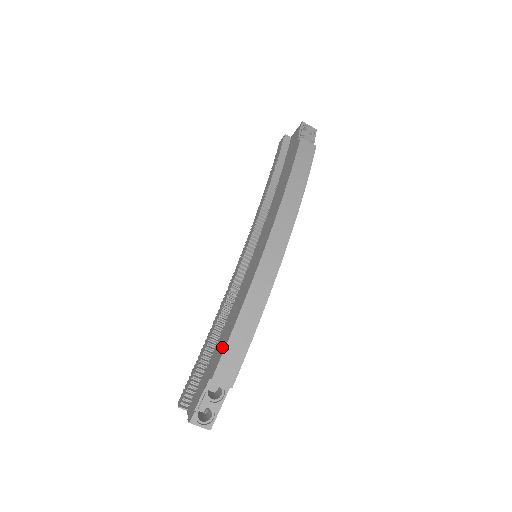
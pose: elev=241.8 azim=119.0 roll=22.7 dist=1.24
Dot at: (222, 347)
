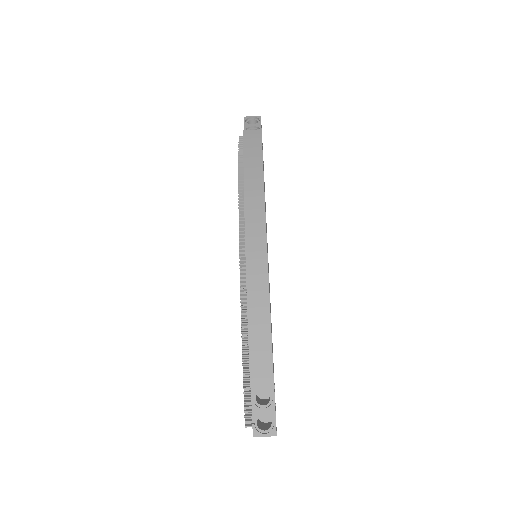
Dot at: occluded
